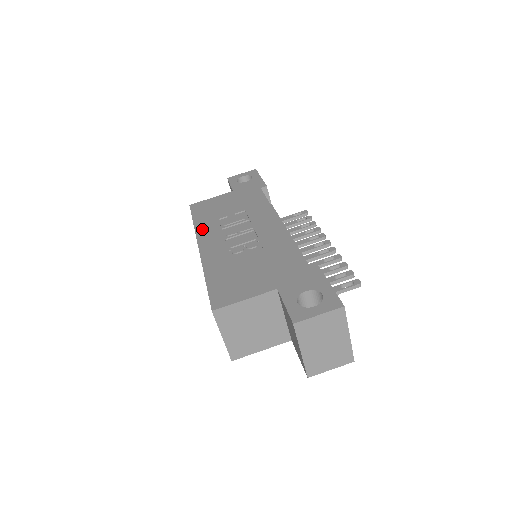
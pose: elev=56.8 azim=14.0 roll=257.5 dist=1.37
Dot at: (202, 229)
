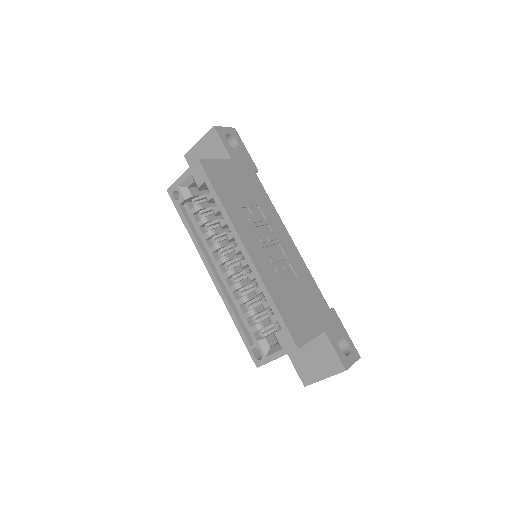
Dot at: (236, 219)
